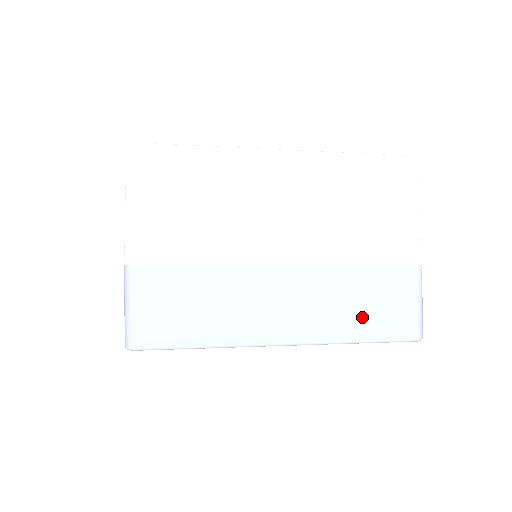
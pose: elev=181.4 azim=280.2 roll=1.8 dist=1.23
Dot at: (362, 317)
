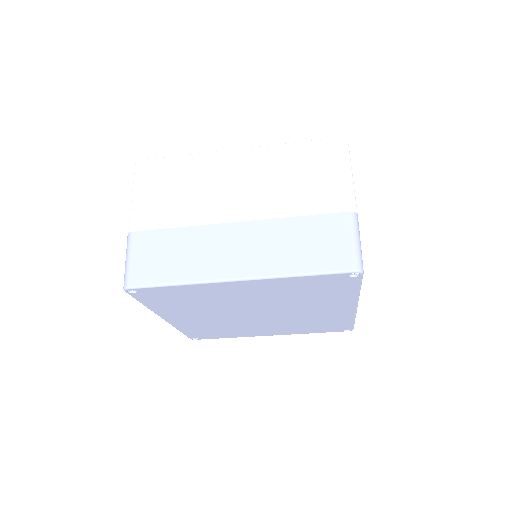
Dot at: (302, 255)
